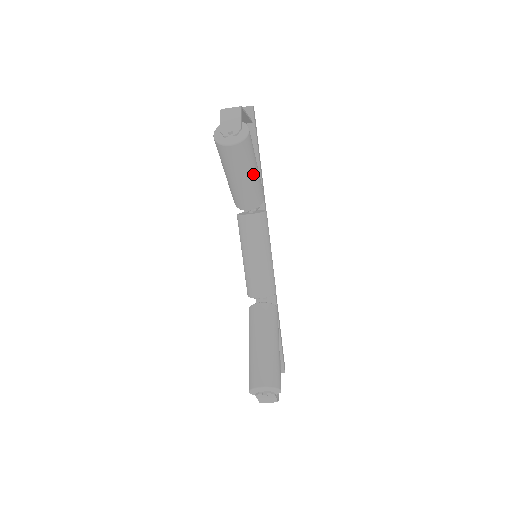
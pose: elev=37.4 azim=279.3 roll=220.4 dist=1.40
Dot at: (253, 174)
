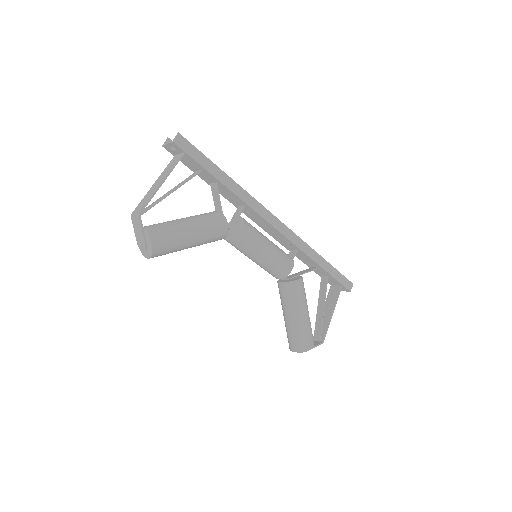
Dot at: (191, 243)
